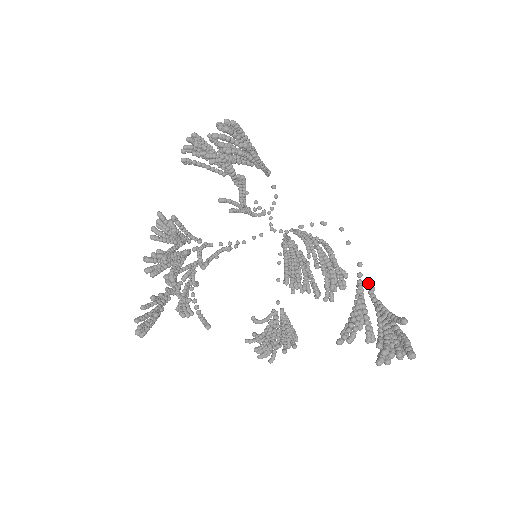
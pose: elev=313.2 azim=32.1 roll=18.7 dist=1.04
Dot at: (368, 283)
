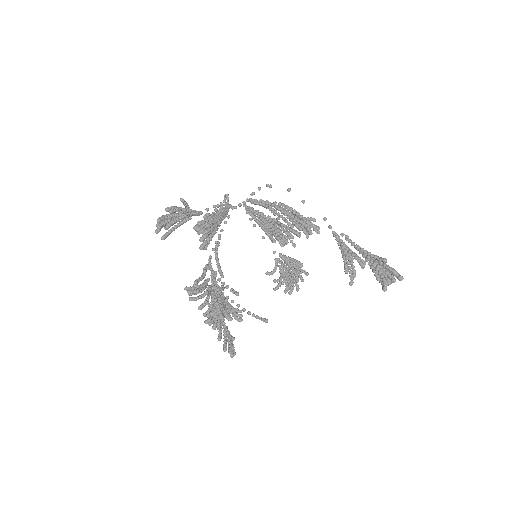
Dot at: (341, 234)
